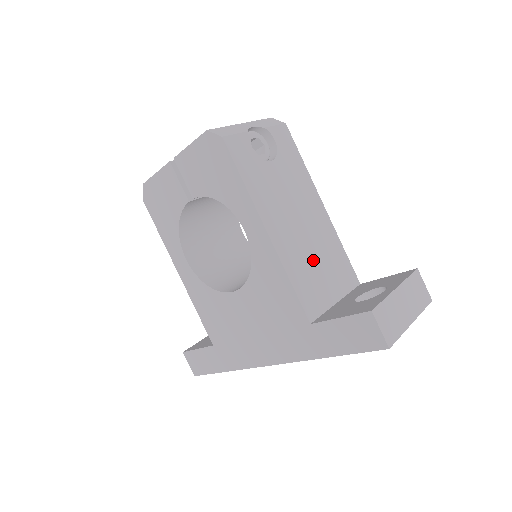
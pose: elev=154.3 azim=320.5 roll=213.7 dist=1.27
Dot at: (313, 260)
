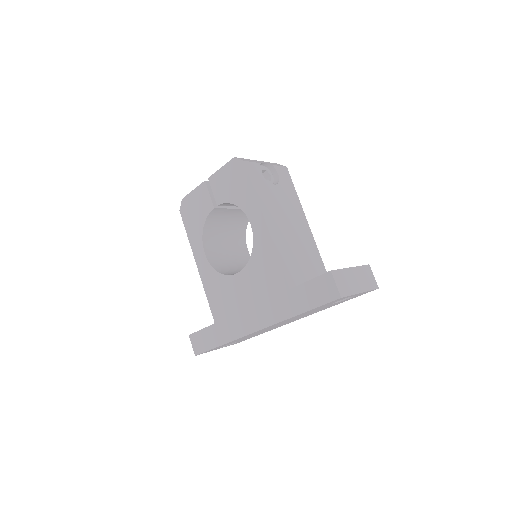
Dot at: (296, 252)
